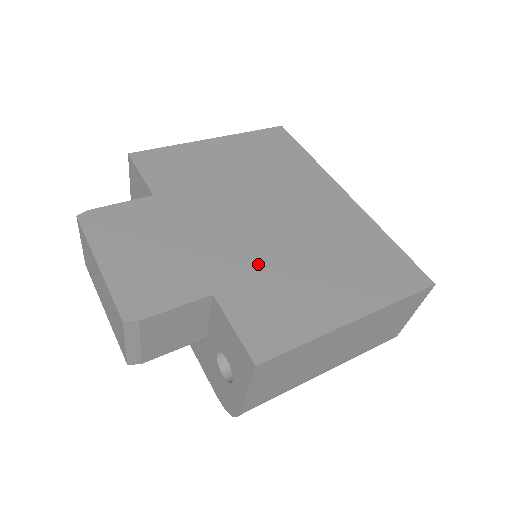
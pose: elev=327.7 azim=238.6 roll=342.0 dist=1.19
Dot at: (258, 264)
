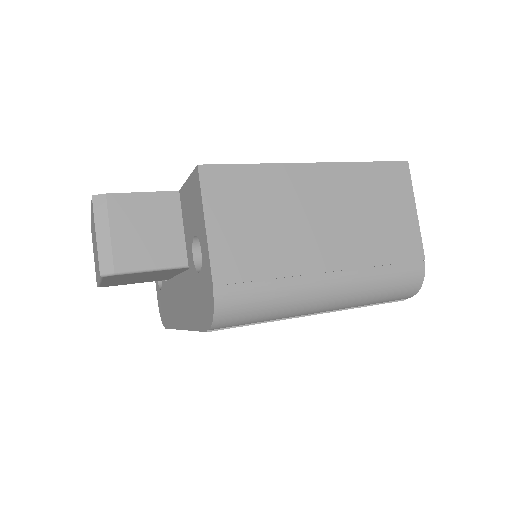
Dot at: occluded
